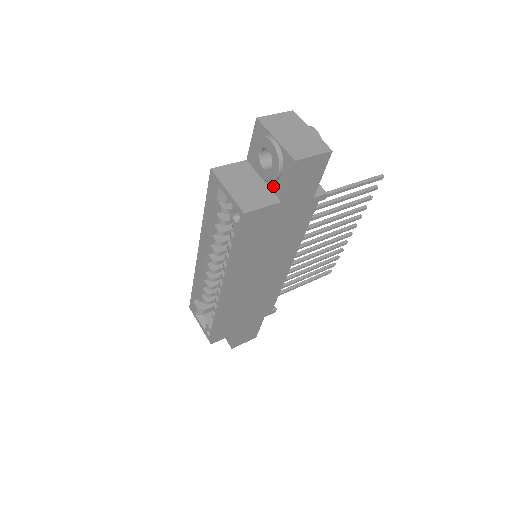
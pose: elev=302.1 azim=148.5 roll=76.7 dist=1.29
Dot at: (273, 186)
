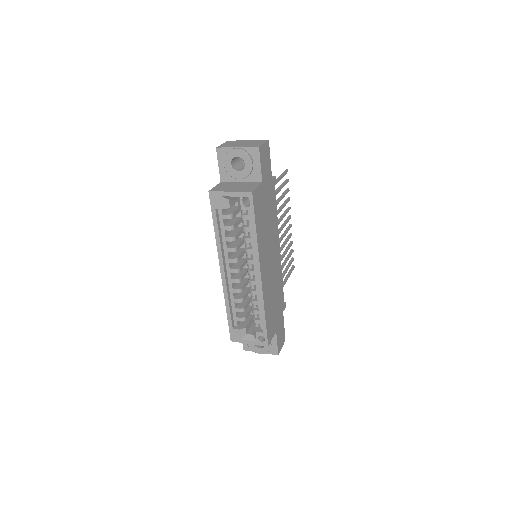
Dot at: (251, 178)
